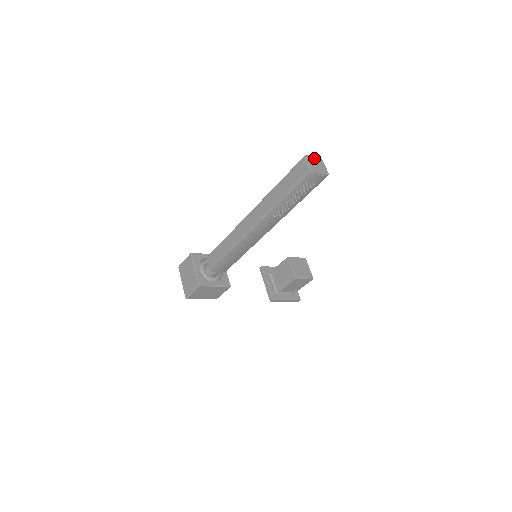
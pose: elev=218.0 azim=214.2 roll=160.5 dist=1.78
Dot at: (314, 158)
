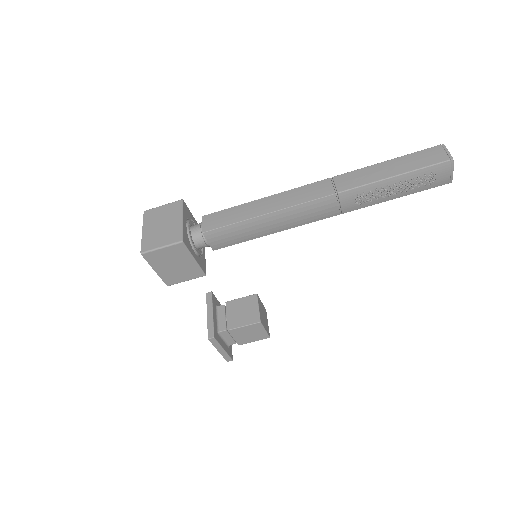
Dot at: occluded
